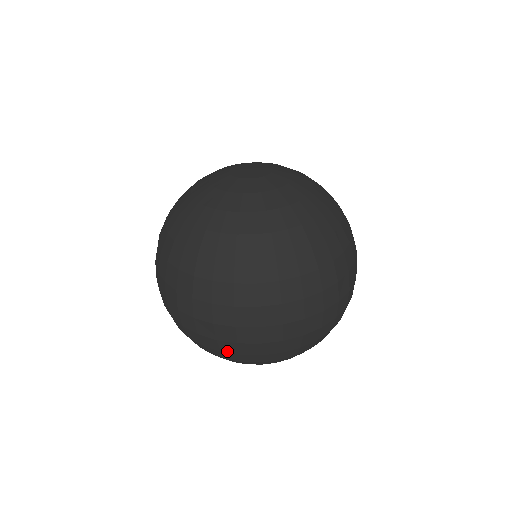
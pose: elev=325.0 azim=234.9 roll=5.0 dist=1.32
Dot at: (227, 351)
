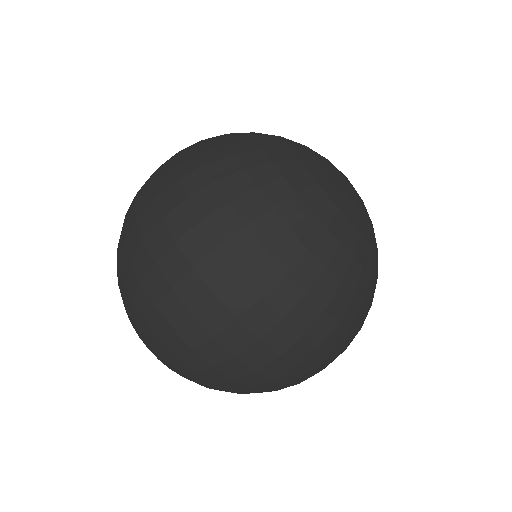
Dot at: (242, 382)
